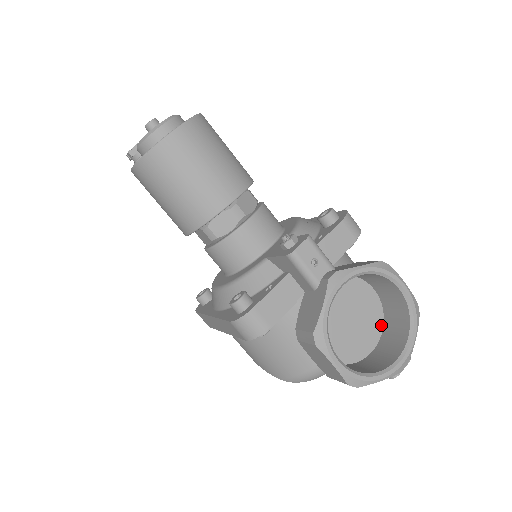
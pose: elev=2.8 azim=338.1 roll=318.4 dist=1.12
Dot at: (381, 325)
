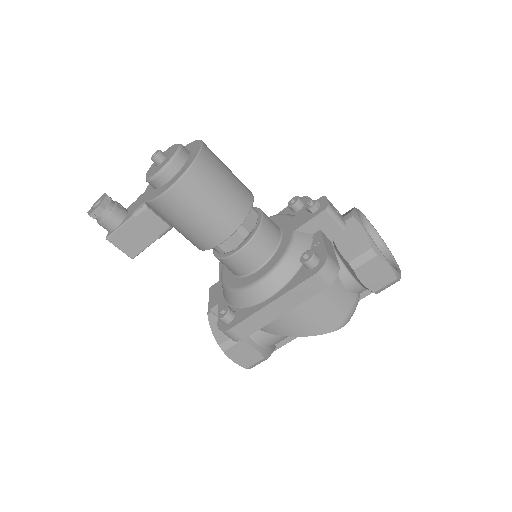
Dot at: occluded
